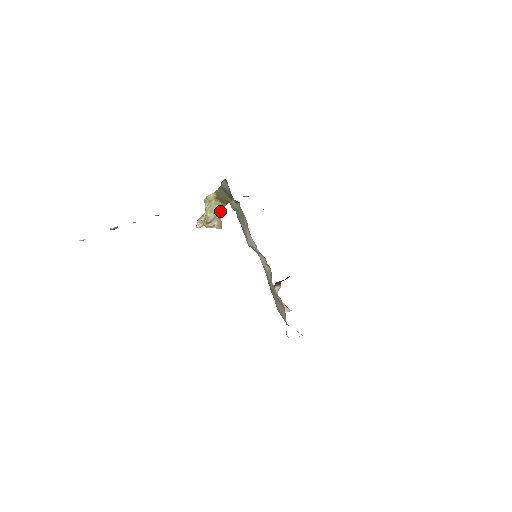
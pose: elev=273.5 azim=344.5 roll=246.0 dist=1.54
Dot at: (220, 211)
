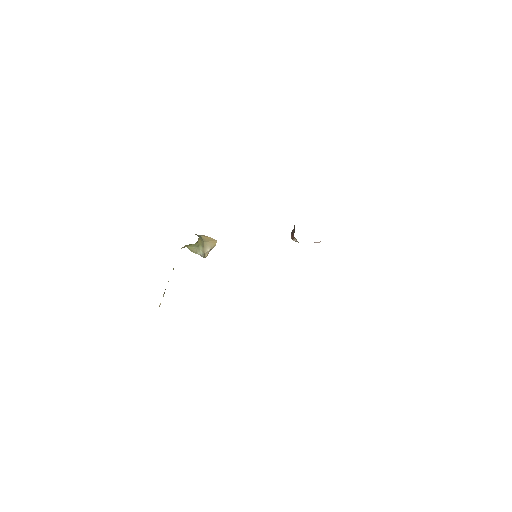
Dot at: (201, 244)
